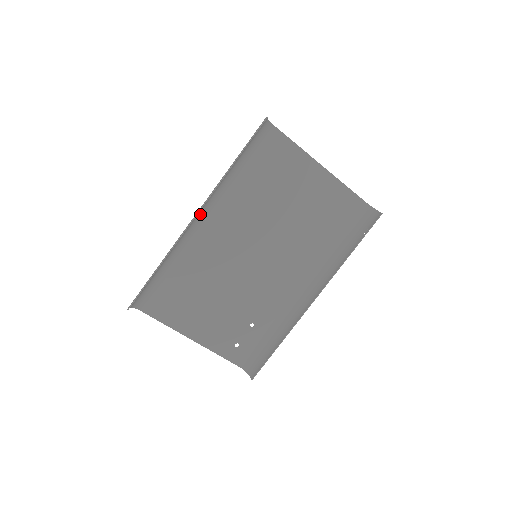
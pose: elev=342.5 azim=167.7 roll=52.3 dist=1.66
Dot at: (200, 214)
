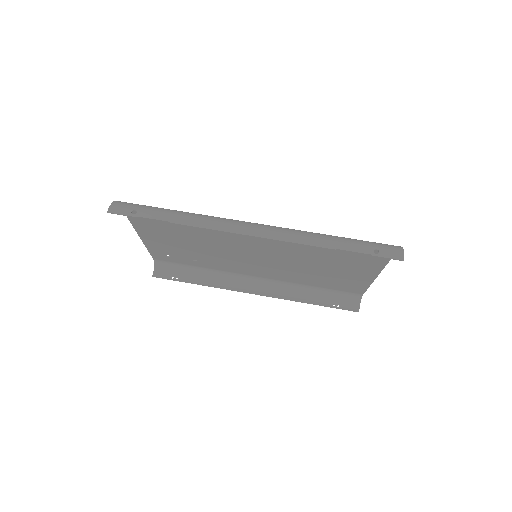
Dot at: (259, 225)
